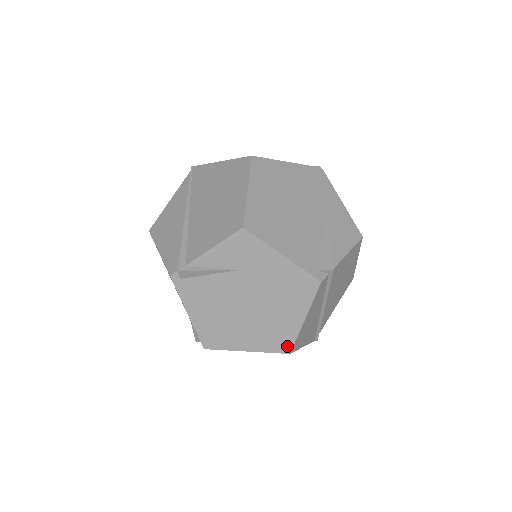
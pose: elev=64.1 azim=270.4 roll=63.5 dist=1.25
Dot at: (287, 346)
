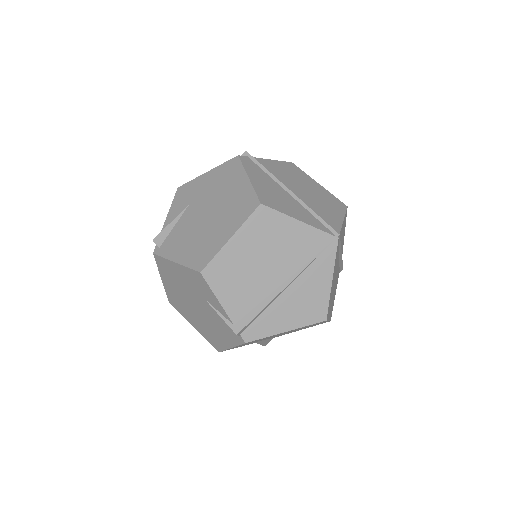
Dot at: (254, 202)
